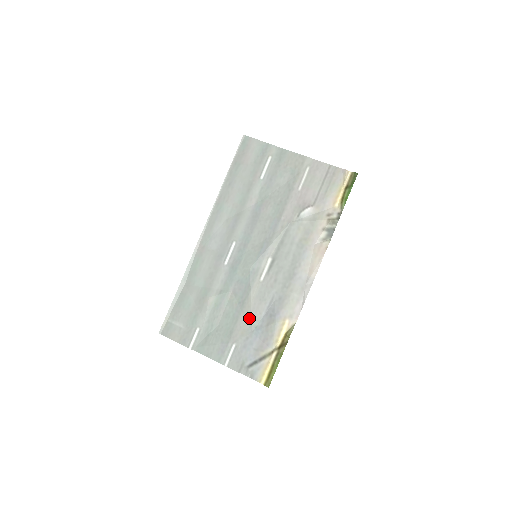
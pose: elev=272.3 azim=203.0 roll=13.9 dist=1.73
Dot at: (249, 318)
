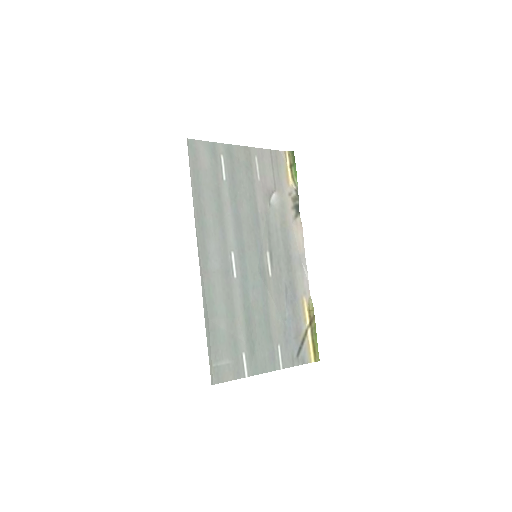
Dot at: (278, 315)
